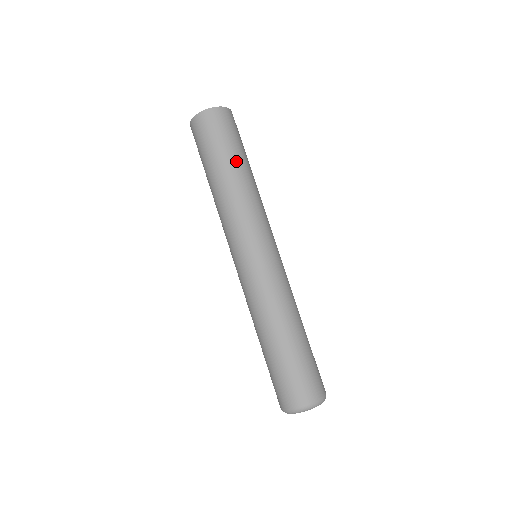
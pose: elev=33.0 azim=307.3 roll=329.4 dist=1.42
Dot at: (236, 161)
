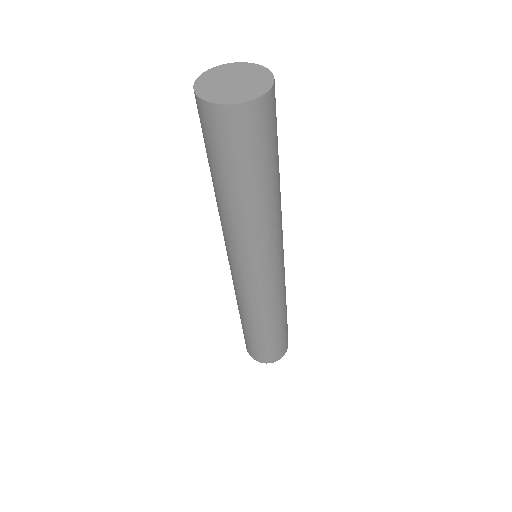
Dot at: (272, 178)
